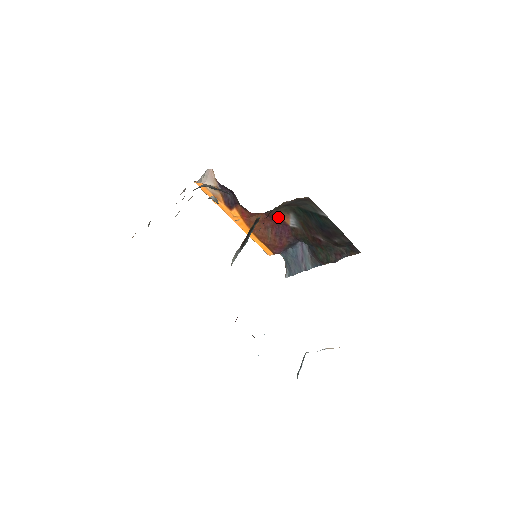
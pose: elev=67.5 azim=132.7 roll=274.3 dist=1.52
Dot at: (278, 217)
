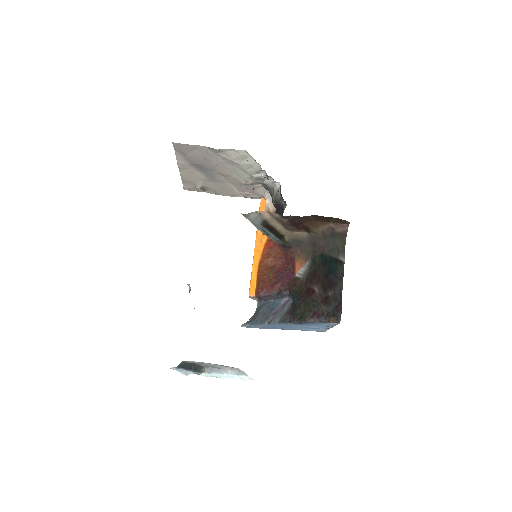
Dot at: (294, 261)
